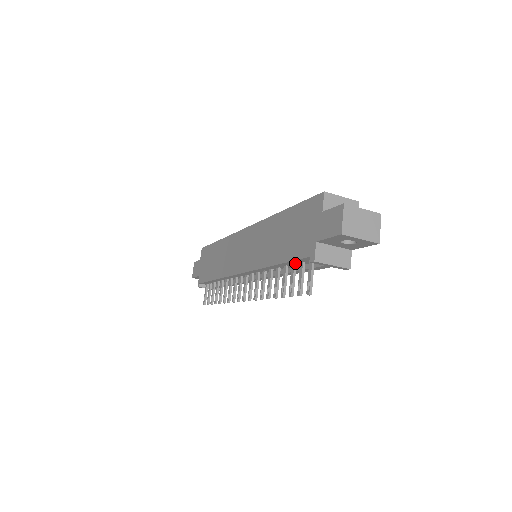
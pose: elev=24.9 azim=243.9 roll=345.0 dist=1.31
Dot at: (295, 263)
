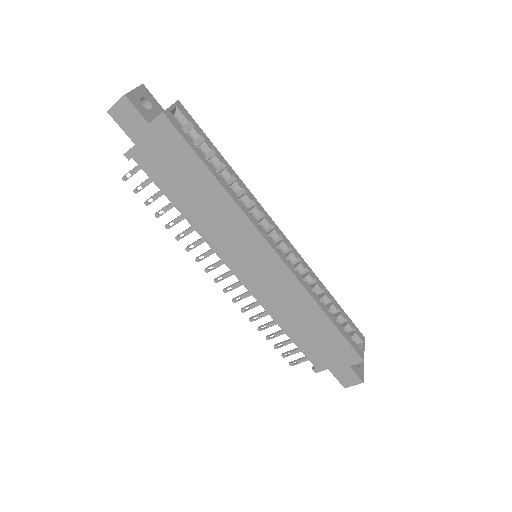
Dot at: occluded
